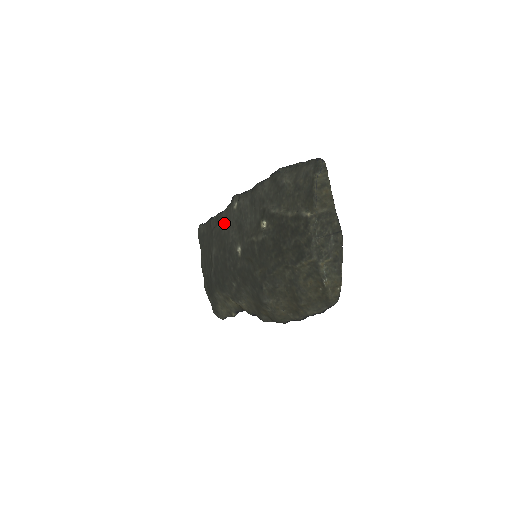
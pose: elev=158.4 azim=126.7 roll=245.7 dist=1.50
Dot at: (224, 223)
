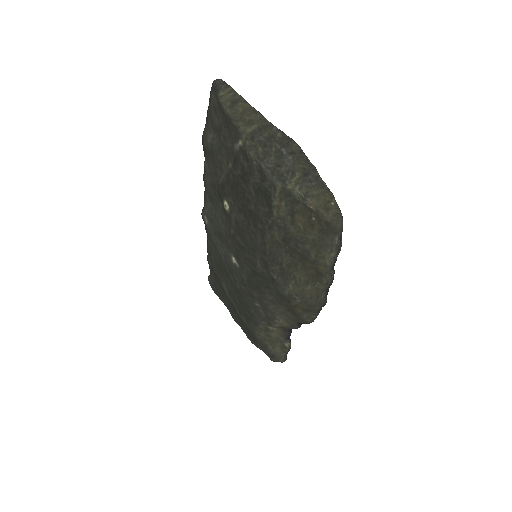
Dot at: (212, 249)
